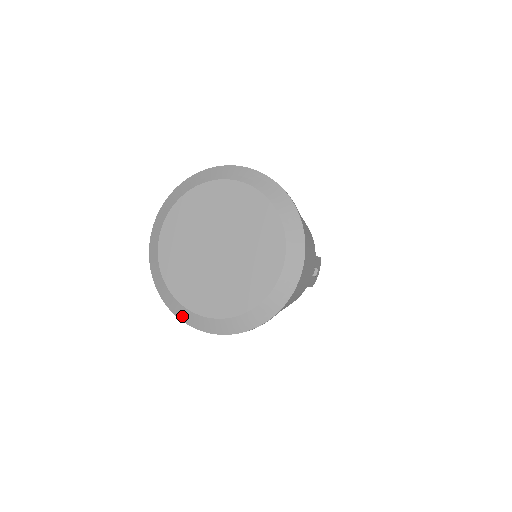
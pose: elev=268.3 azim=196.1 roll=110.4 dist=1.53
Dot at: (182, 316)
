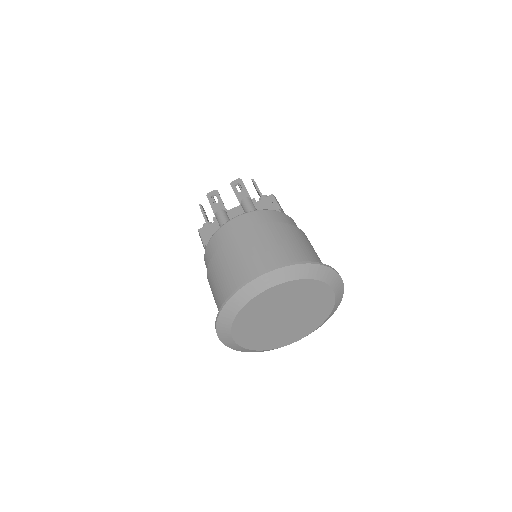
Dot at: occluded
